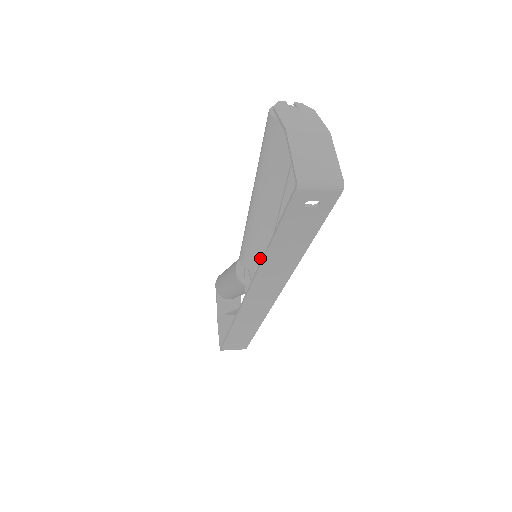
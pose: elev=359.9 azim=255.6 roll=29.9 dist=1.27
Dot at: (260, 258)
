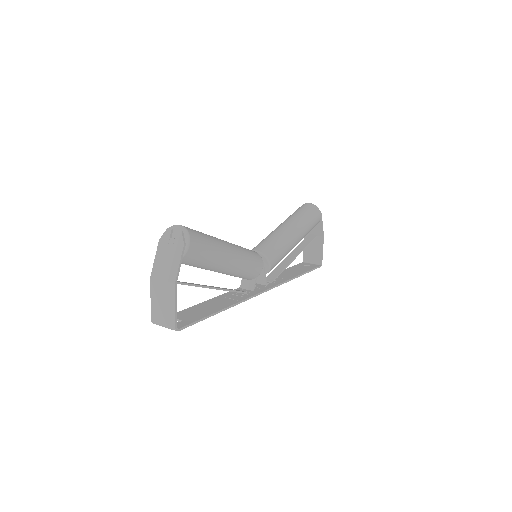
Dot at: occluded
